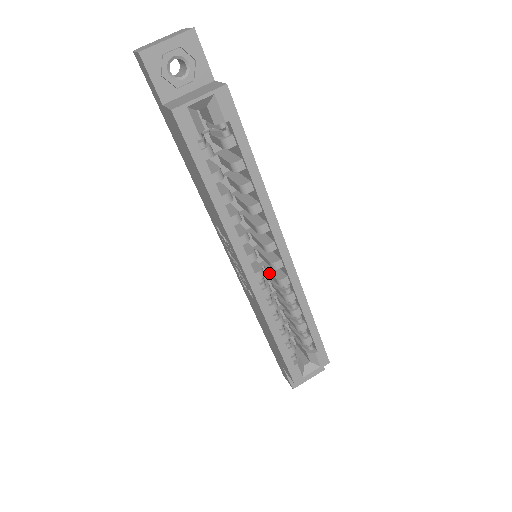
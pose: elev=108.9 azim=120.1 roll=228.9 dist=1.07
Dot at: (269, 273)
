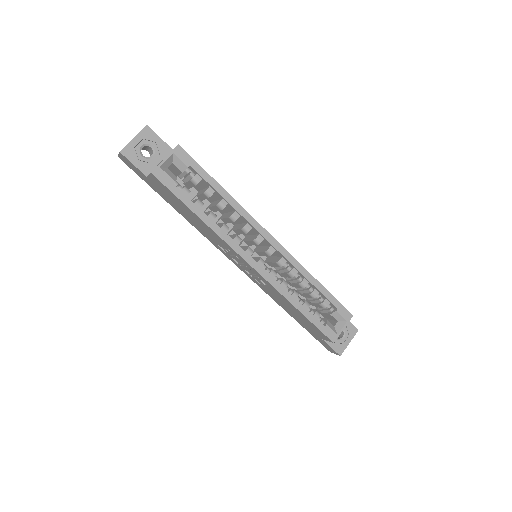
Dot at: (271, 264)
